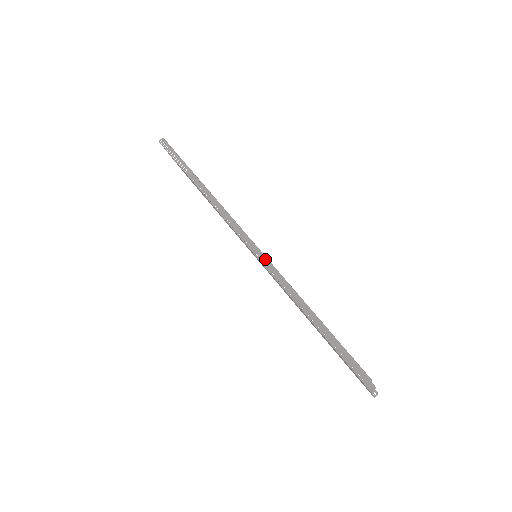
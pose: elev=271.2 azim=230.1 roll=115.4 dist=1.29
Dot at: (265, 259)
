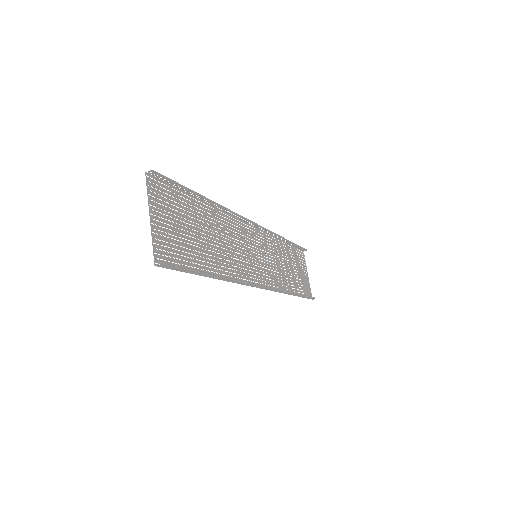
Dot at: (274, 290)
